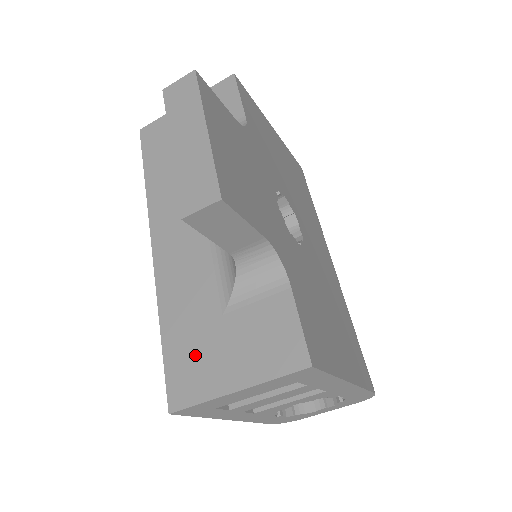
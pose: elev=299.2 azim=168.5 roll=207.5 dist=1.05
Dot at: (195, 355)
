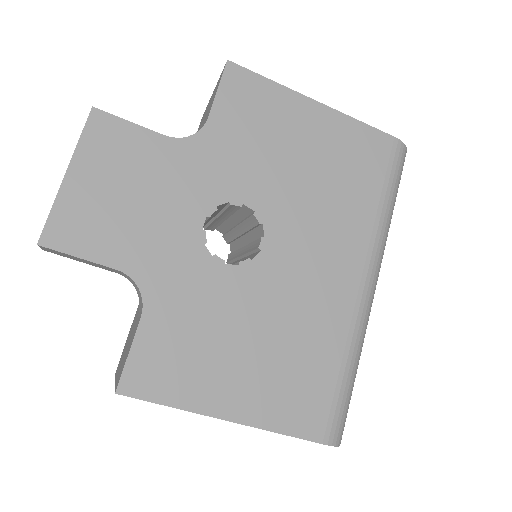
Dot at: (128, 339)
